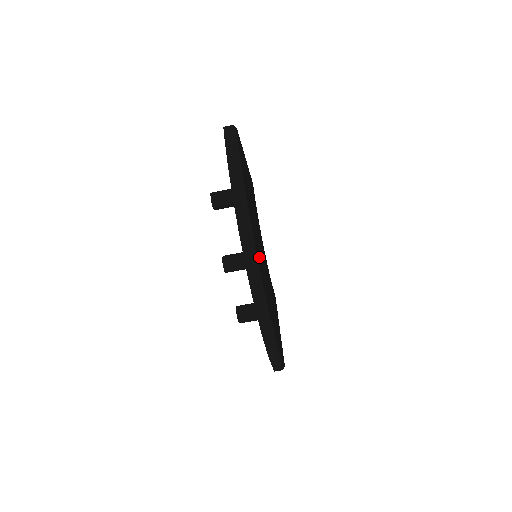
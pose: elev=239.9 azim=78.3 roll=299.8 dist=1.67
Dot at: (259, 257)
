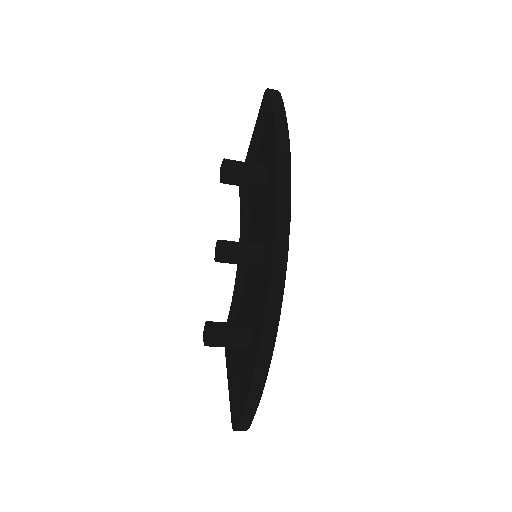
Dot at: occluded
